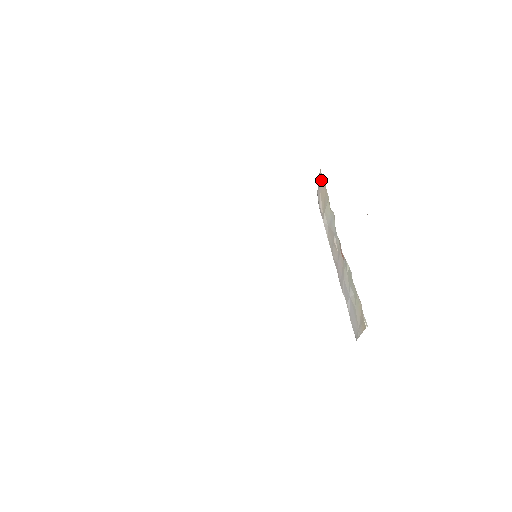
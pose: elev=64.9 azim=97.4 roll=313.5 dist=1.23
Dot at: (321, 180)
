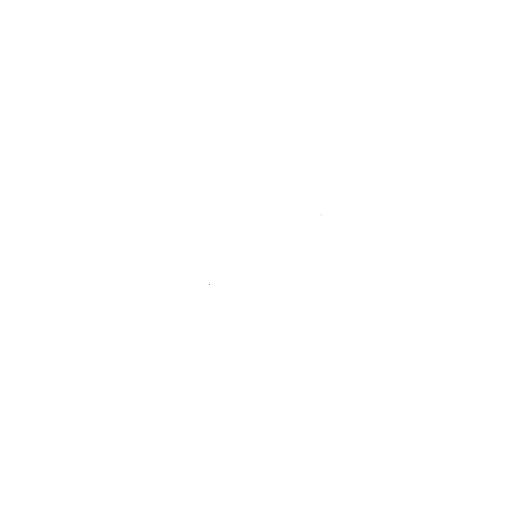
Dot at: occluded
